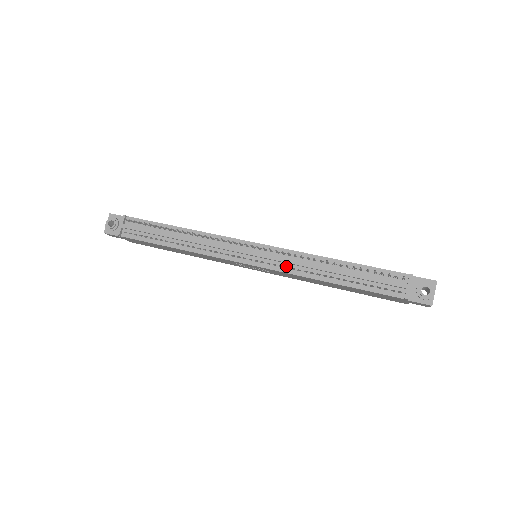
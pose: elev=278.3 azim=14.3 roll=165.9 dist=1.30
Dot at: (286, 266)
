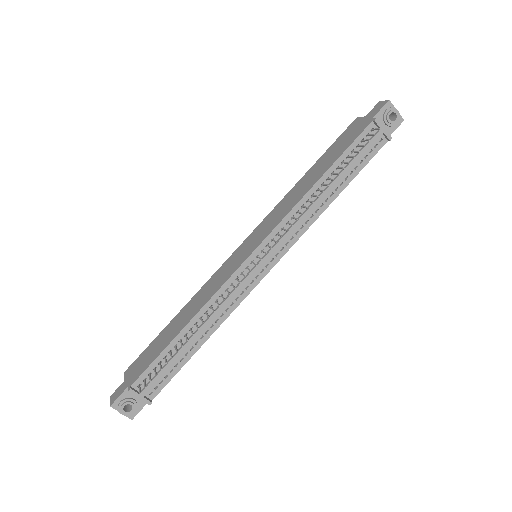
Dot at: (295, 233)
